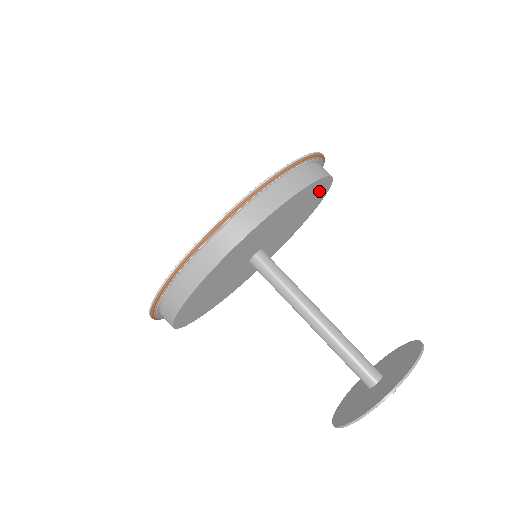
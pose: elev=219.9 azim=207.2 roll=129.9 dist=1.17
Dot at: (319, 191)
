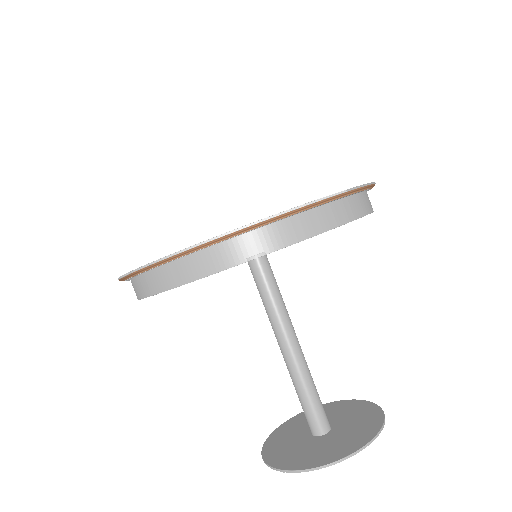
Dot at: occluded
